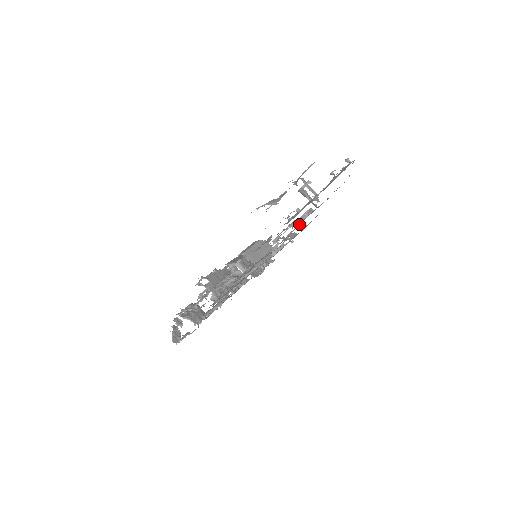
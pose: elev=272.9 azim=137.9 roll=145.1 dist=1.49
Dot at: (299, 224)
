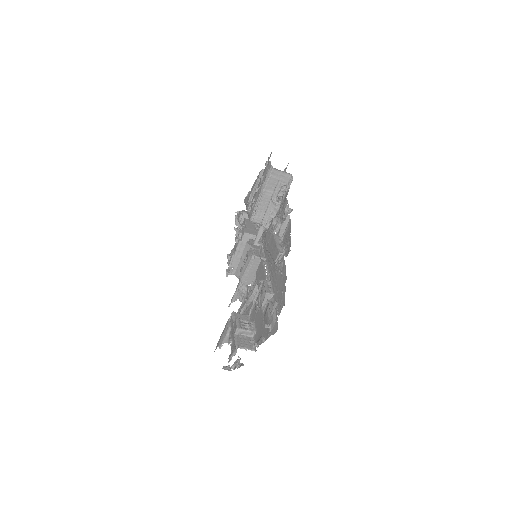
Dot at: (271, 272)
